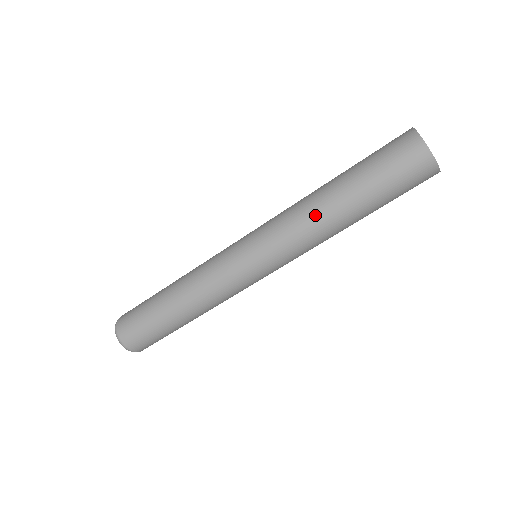
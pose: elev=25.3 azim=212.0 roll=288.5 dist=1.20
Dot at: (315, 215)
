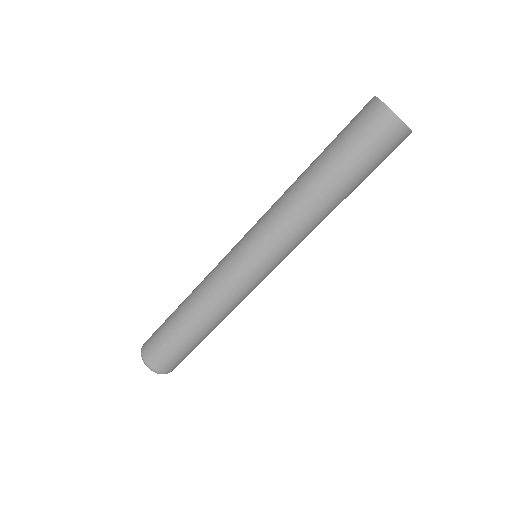
Dot at: (301, 204)
